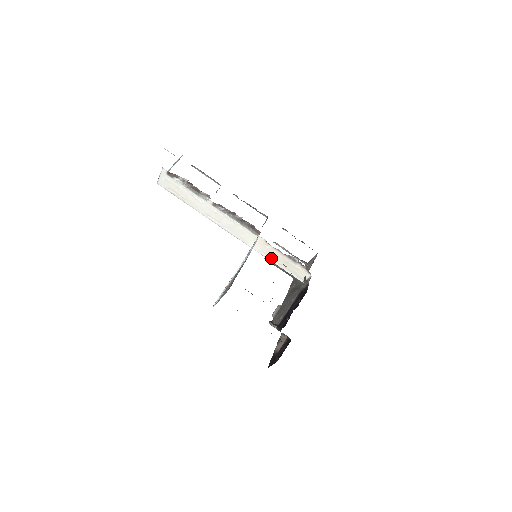
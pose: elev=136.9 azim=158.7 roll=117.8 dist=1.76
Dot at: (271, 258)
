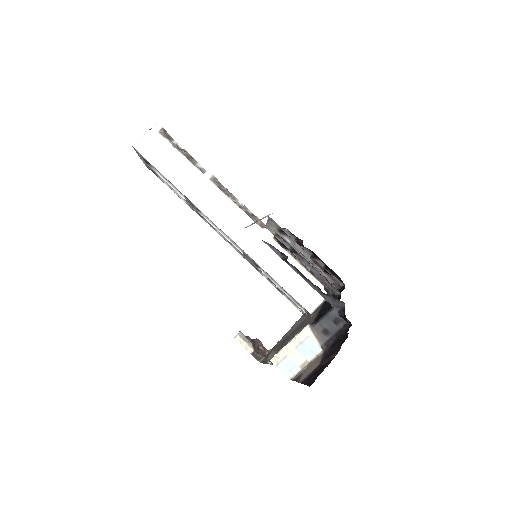
Dot at: (271, 269)
